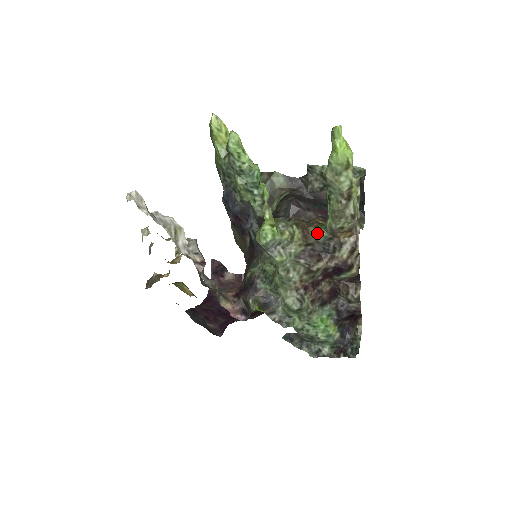
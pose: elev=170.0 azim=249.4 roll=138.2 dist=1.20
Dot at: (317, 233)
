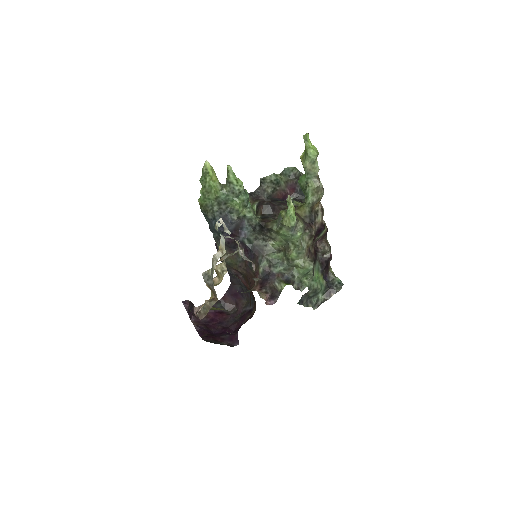
Dot at: (303, 211)
